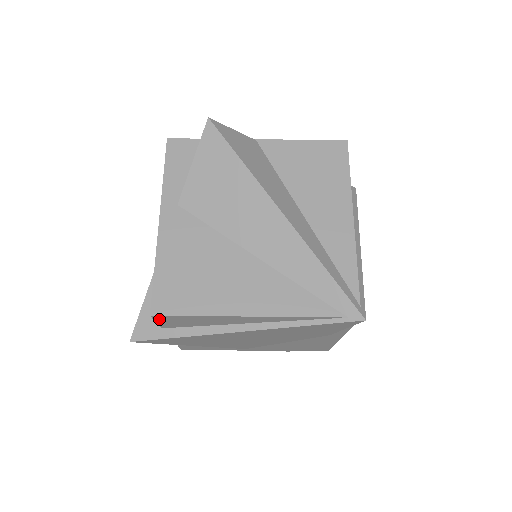
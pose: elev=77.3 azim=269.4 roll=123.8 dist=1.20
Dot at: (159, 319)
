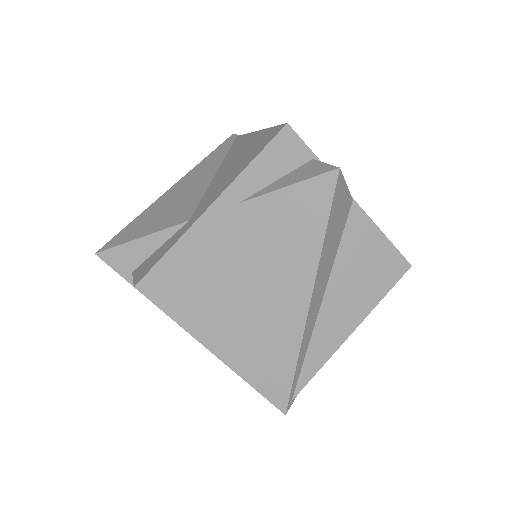
Dot at: occluded
